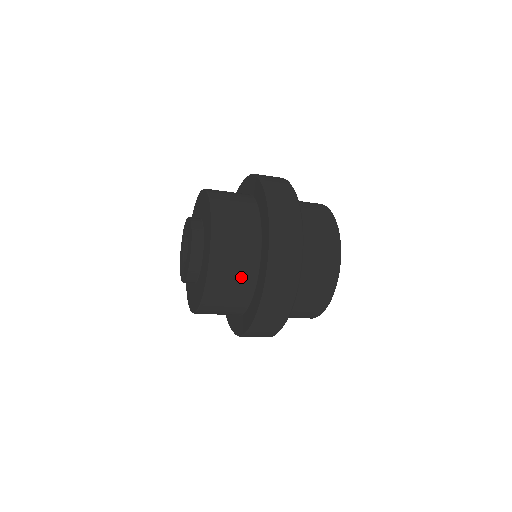
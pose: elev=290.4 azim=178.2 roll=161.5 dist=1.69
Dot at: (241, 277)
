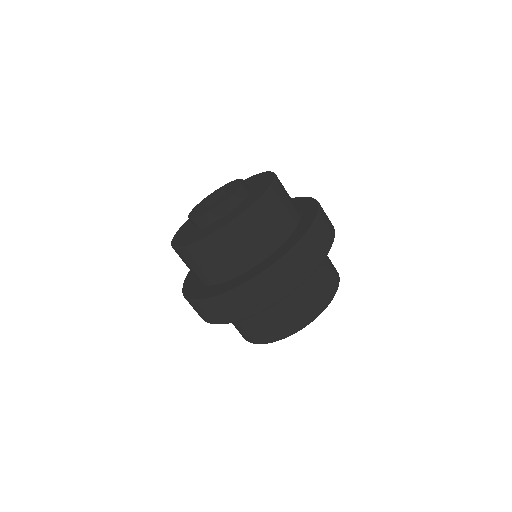
Dot at: (213, 270)
